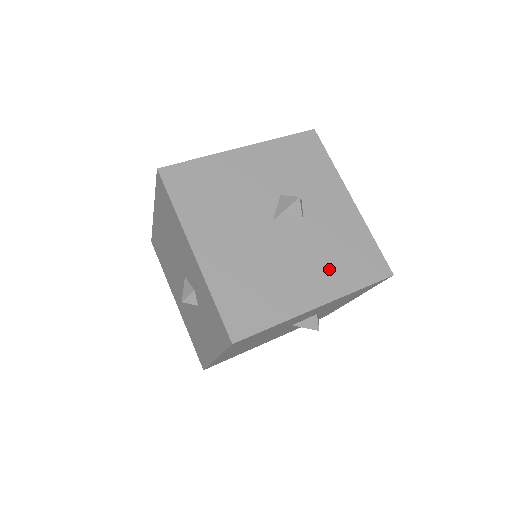
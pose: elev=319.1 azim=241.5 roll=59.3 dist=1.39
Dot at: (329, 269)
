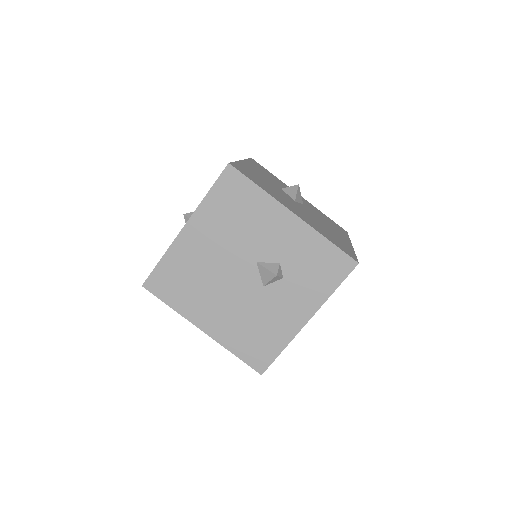
Dot at: occluded
